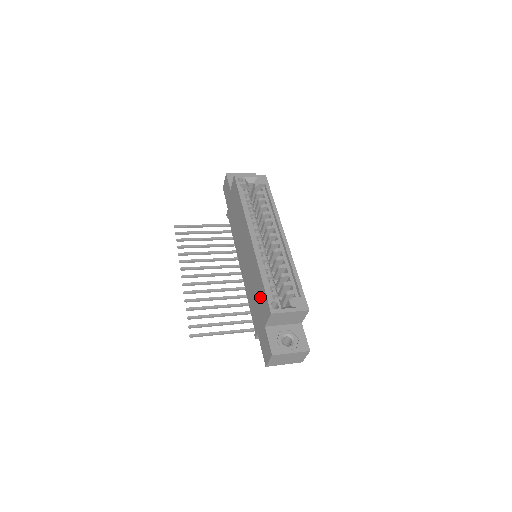
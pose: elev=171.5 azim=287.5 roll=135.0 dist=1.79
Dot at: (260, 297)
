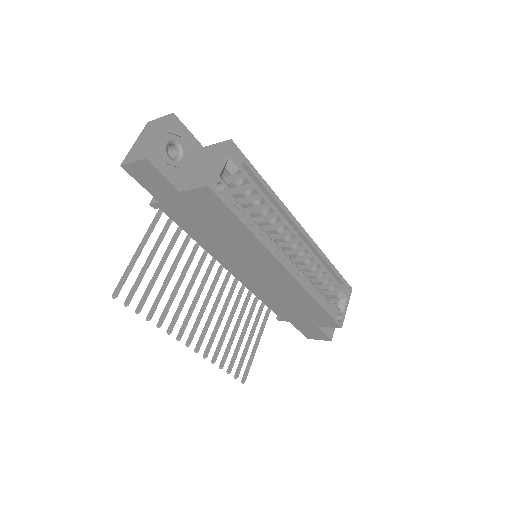
Dot at: (310, 312)
